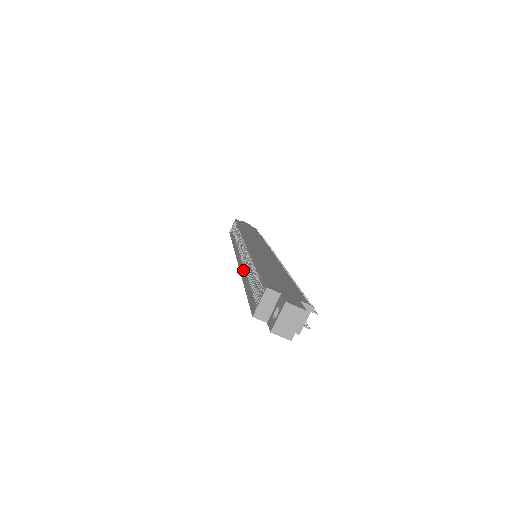
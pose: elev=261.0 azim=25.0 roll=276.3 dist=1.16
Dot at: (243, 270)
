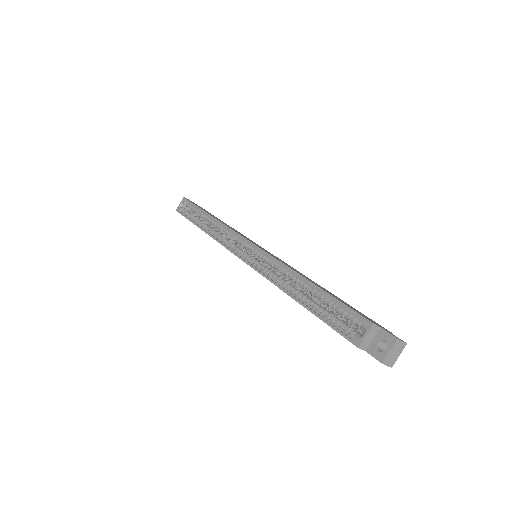
Dot at: (271, 279)
